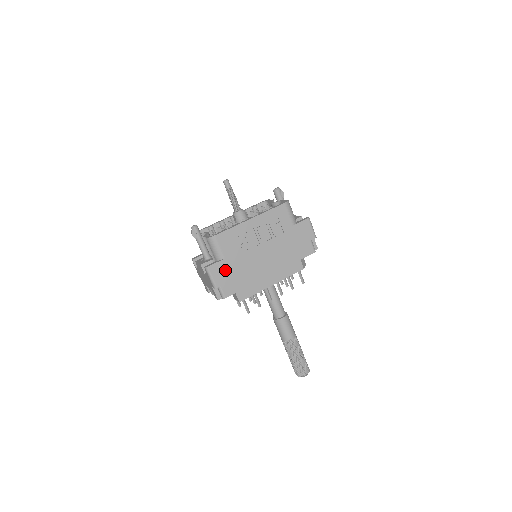
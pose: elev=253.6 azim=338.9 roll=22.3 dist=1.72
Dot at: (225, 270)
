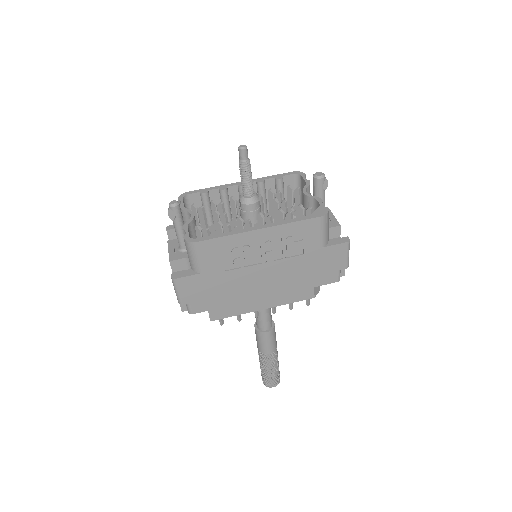
Dot at: (200, 286)
